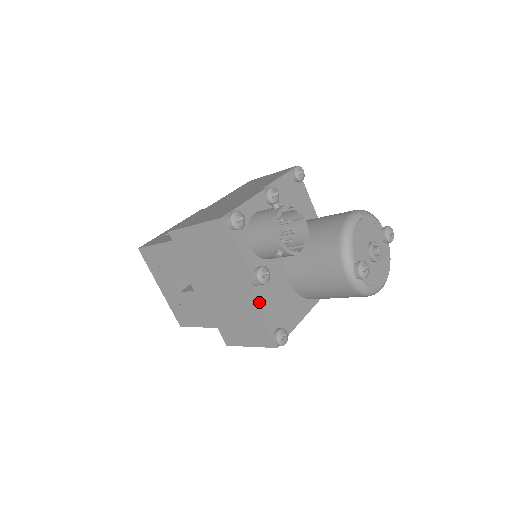
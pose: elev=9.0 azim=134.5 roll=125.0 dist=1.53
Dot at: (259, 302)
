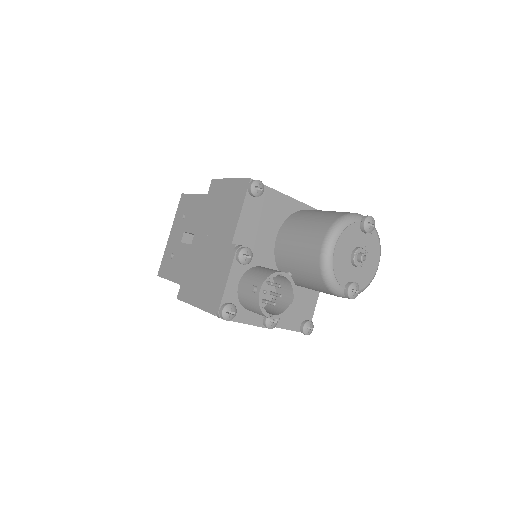
Dot at: (278, 324)
